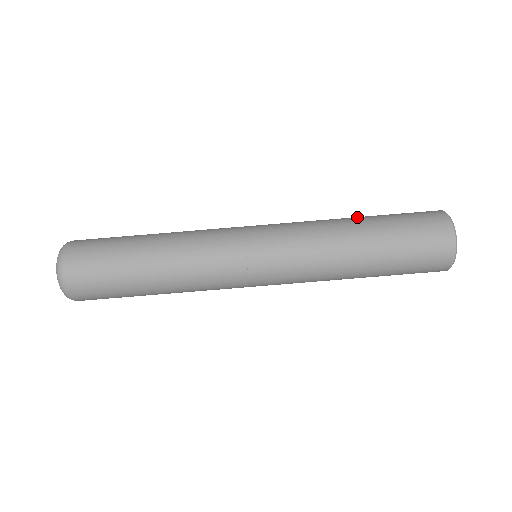
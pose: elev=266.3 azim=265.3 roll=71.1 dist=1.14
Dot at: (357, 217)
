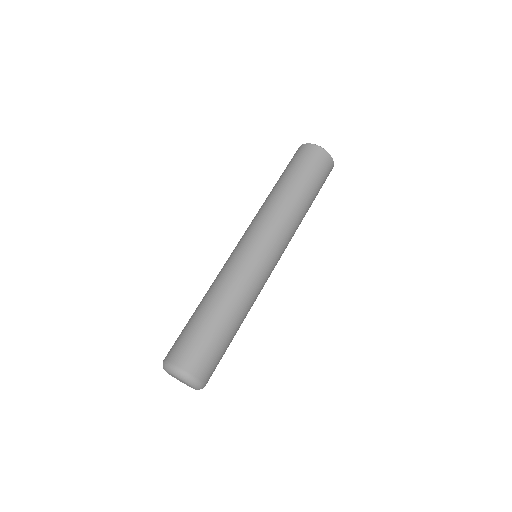
Dot at: (273, 187)
